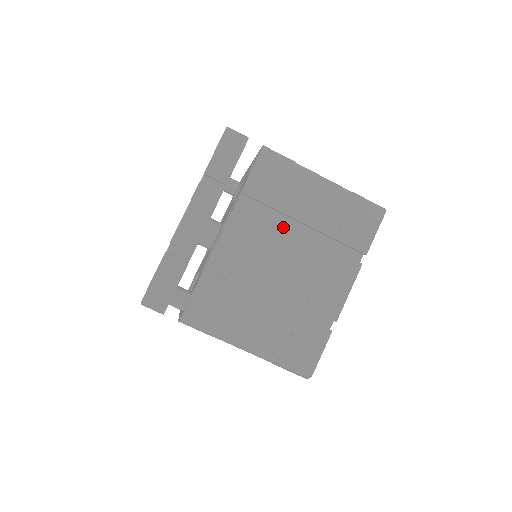
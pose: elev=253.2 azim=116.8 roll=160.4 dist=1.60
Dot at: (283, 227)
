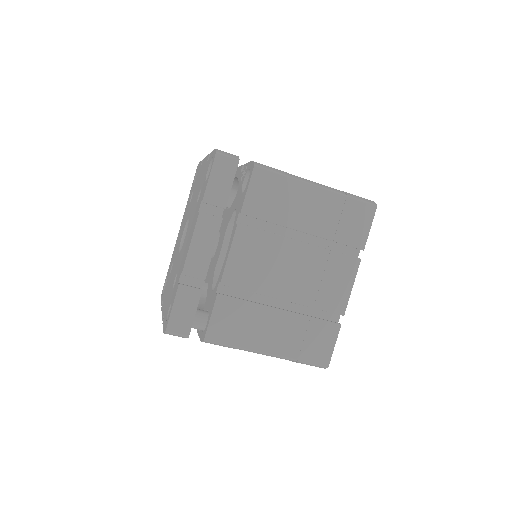
Dot at: (284, 239)
